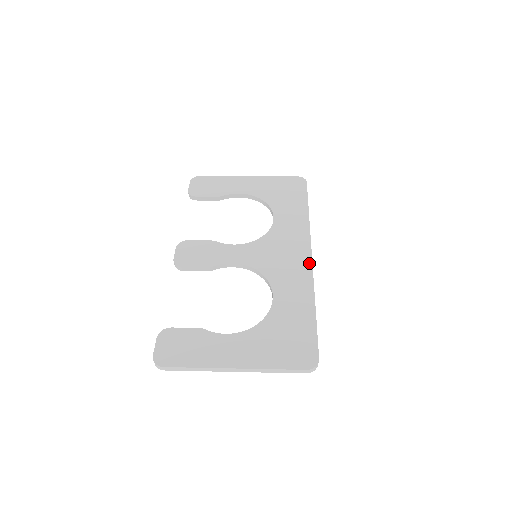
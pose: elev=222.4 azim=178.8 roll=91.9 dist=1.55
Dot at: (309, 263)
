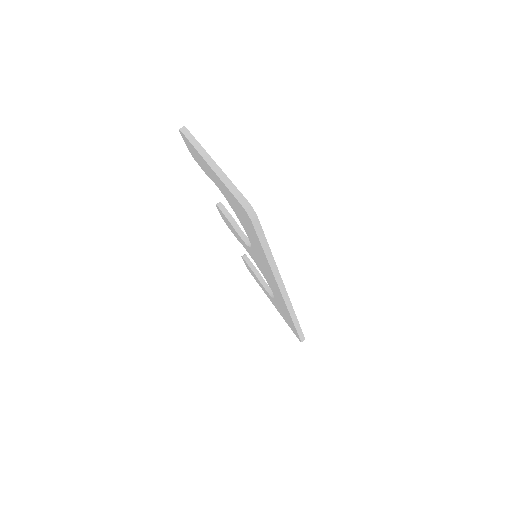
Dot at: (283, 283)
